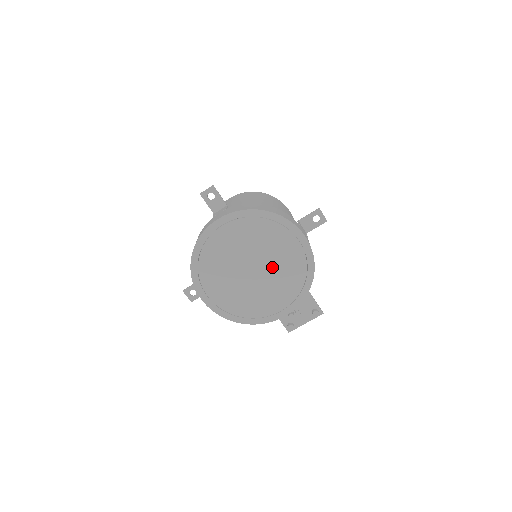
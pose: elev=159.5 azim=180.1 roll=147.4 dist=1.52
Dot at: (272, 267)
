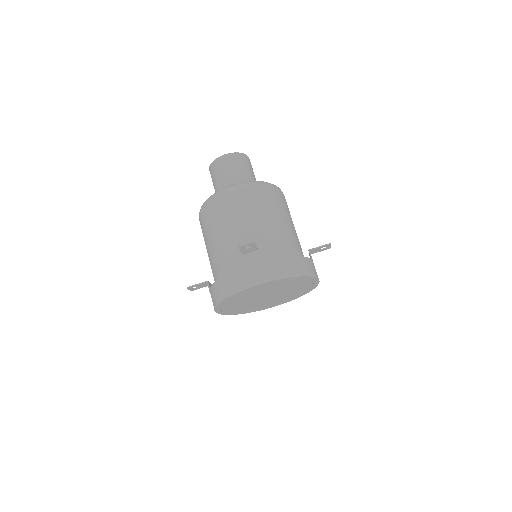
Dot at: (283, 294)
